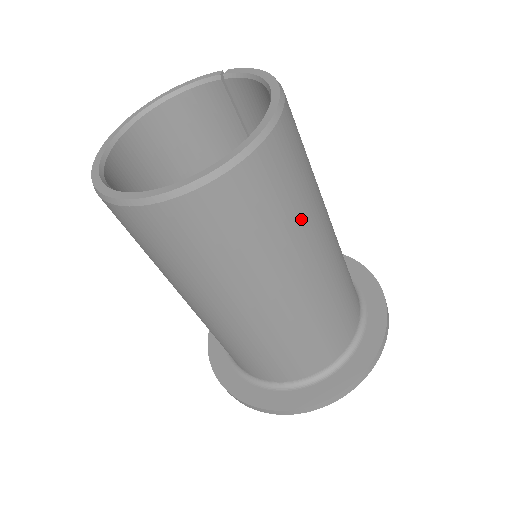
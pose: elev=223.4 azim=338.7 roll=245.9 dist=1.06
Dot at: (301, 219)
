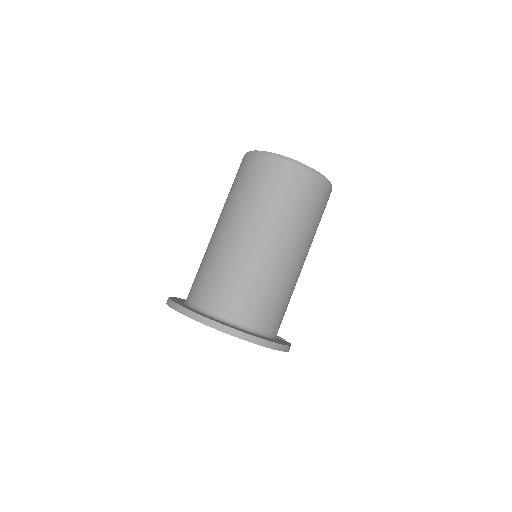
Dot at: (276, 209)
